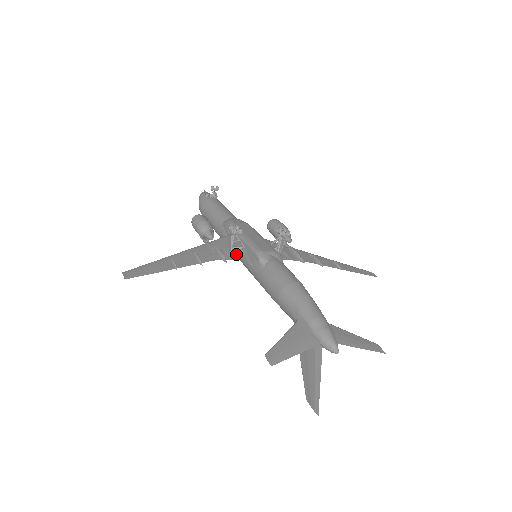
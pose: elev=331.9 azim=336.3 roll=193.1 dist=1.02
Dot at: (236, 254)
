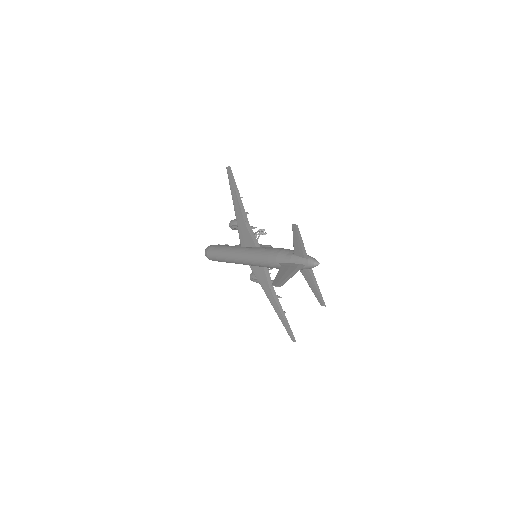
Dot at: (254, 239)
